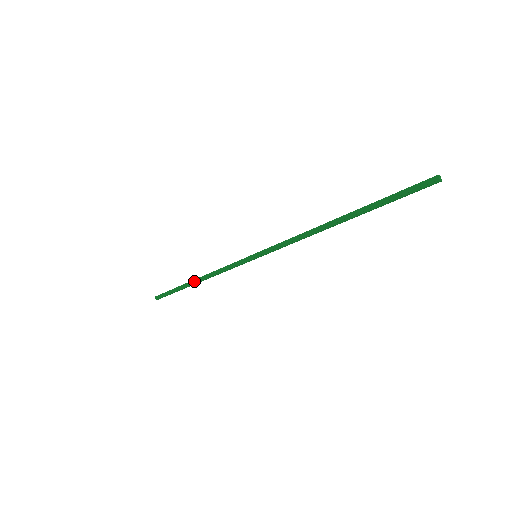
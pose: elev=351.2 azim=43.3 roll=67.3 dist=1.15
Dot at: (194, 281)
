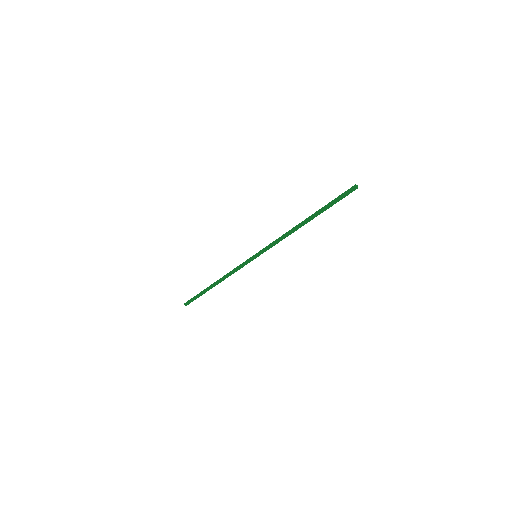
Dot at: (214, 285)
